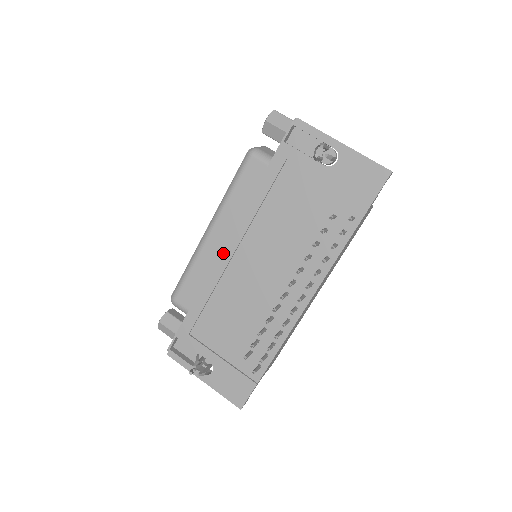
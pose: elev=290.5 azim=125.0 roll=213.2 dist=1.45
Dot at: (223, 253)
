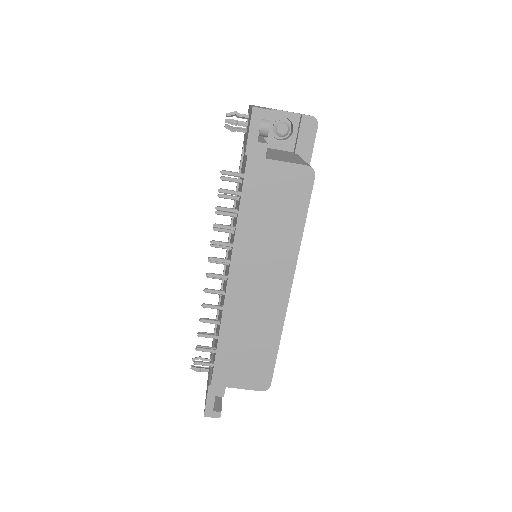
Dot at: (226, 251)
